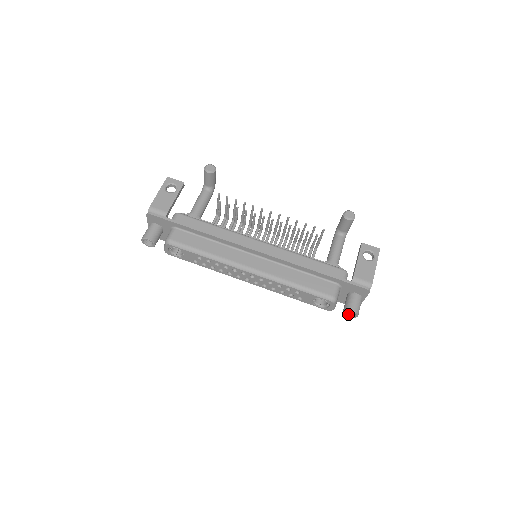
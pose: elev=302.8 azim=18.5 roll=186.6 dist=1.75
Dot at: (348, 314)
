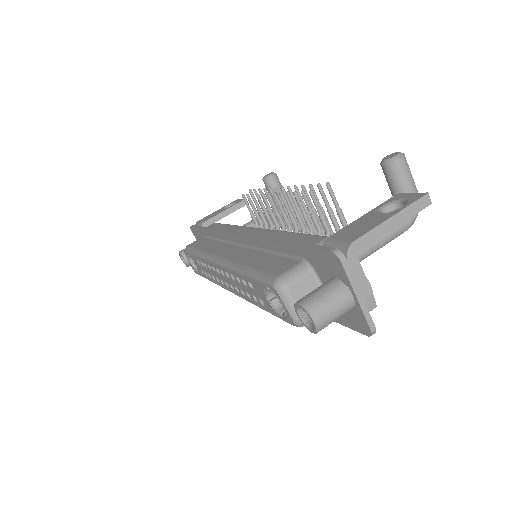
Dot at: (310, 324)
